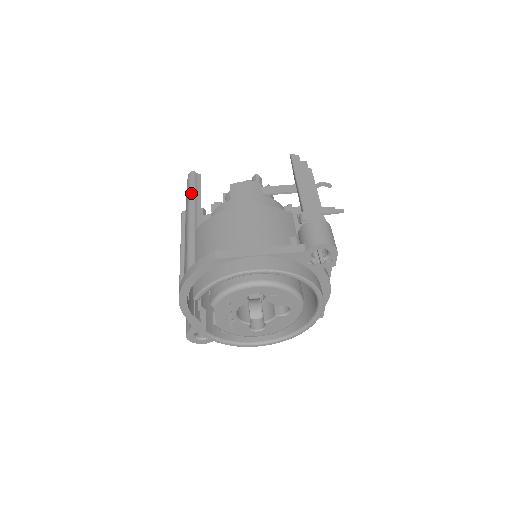
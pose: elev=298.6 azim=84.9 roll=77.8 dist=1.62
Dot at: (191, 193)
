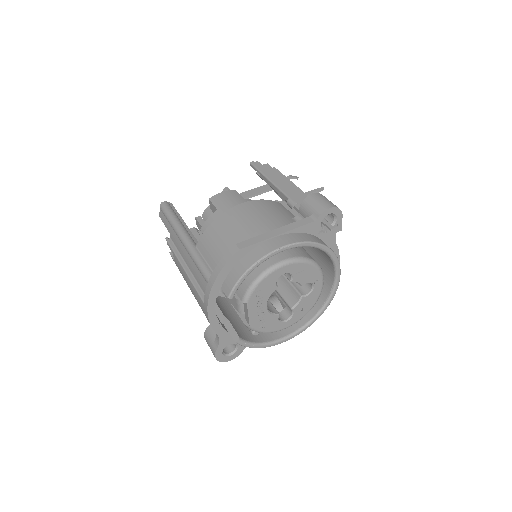
Dot at: (173, 218)
